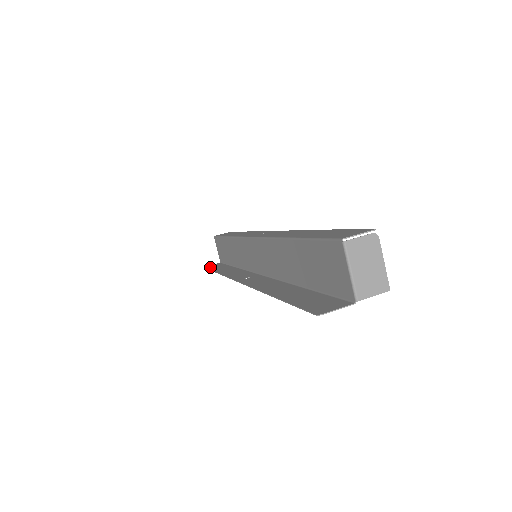
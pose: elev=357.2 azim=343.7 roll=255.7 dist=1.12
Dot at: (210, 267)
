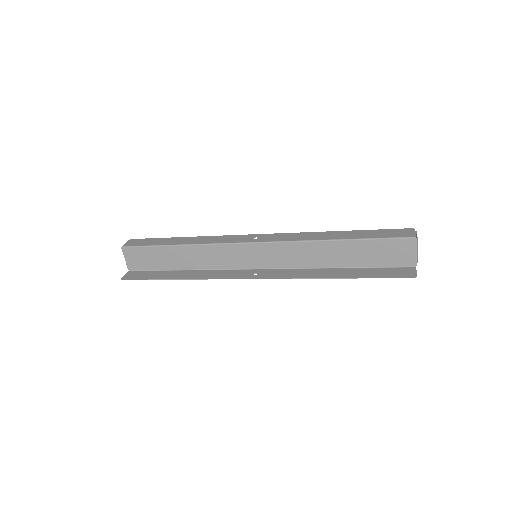
Dot at: (137, 277)
